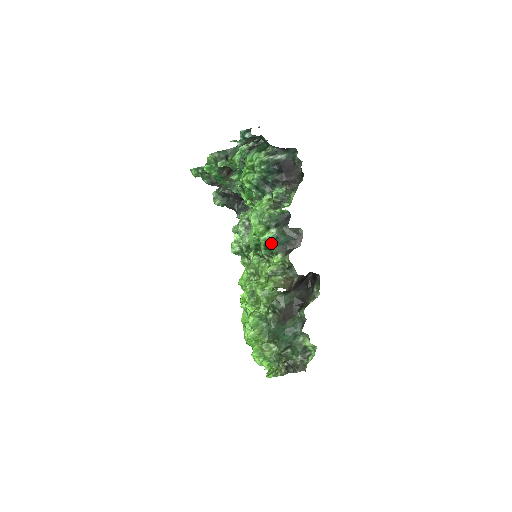
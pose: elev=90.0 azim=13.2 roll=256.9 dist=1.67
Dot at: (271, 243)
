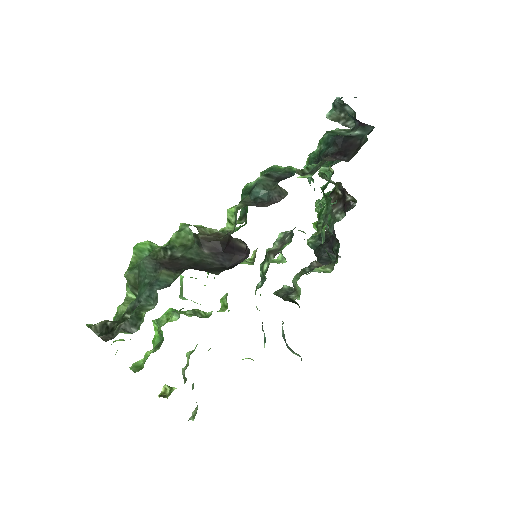
Dot at: (247, 192)
